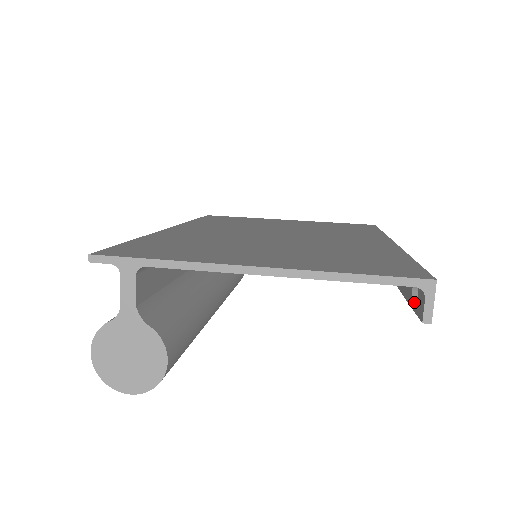
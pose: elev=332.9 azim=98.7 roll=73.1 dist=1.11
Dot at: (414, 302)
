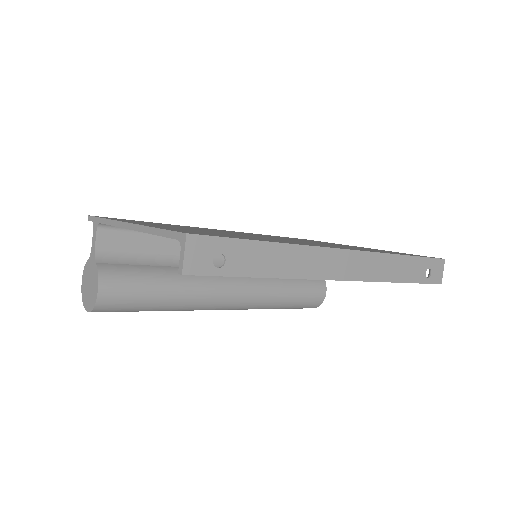
Dot at: (220, 269)
